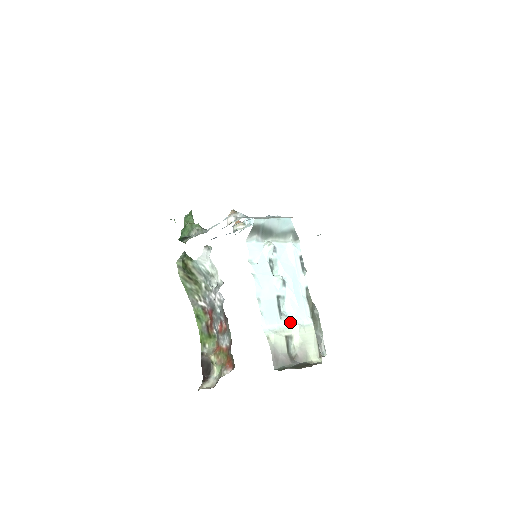
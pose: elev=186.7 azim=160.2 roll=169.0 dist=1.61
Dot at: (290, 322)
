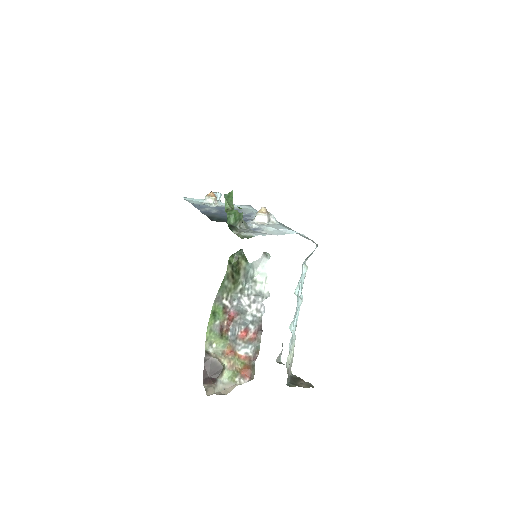
Dot at: (293, 339)
